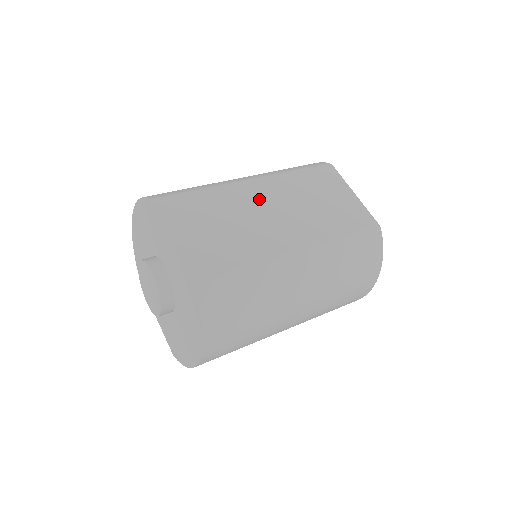
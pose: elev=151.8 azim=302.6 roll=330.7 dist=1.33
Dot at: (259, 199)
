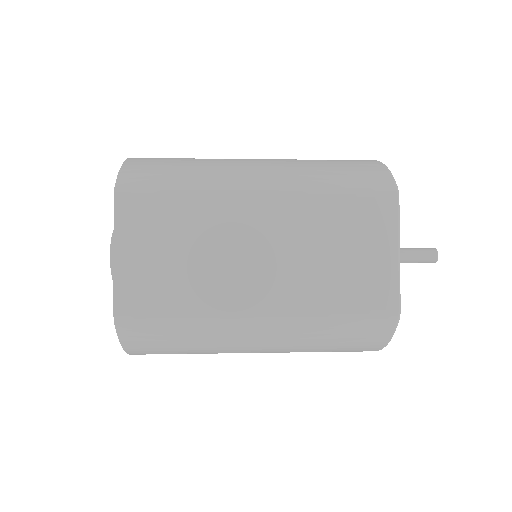
Dot at: (252, 225)
